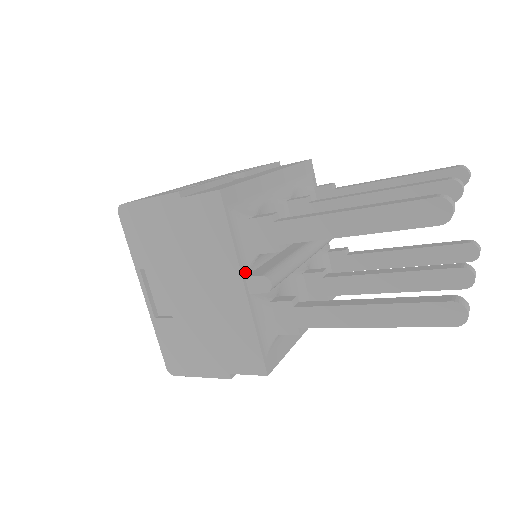
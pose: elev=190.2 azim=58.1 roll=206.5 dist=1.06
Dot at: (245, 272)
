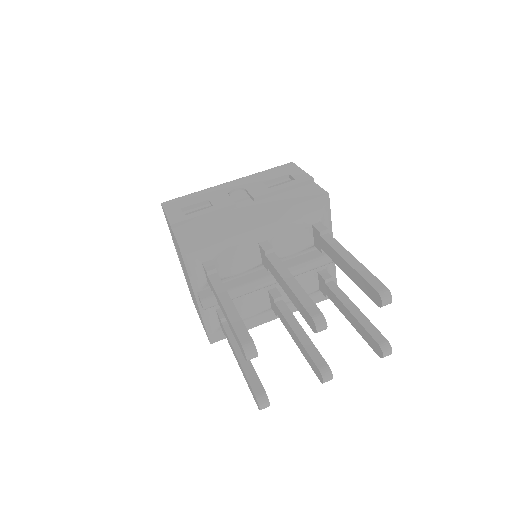
Dot at: (198, 290)
